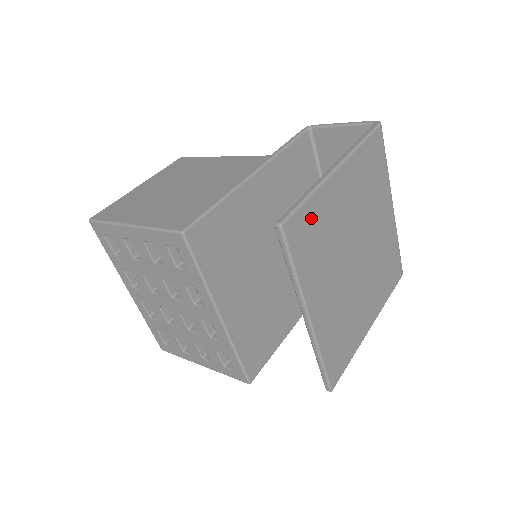
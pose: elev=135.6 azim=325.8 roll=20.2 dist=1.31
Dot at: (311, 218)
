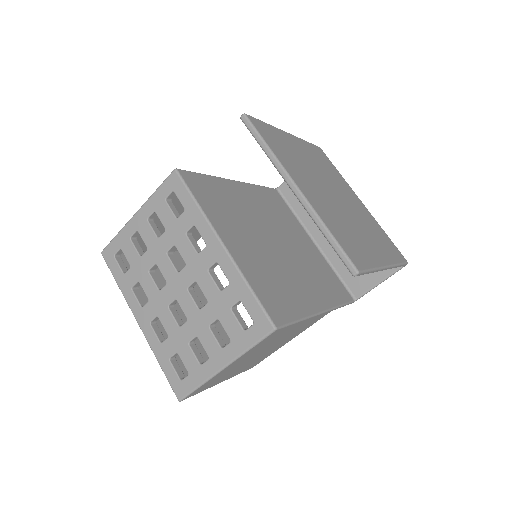
Dot at: (272, 134)
